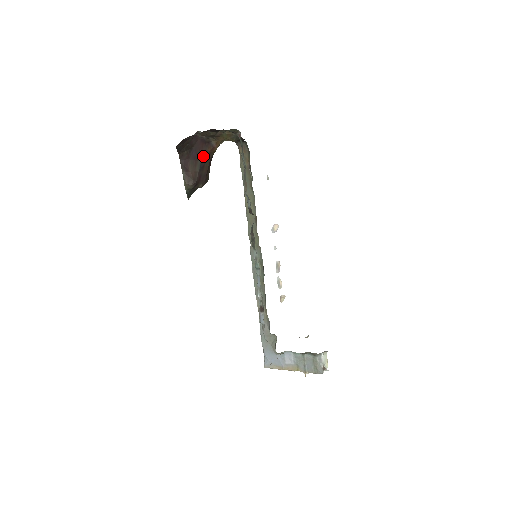
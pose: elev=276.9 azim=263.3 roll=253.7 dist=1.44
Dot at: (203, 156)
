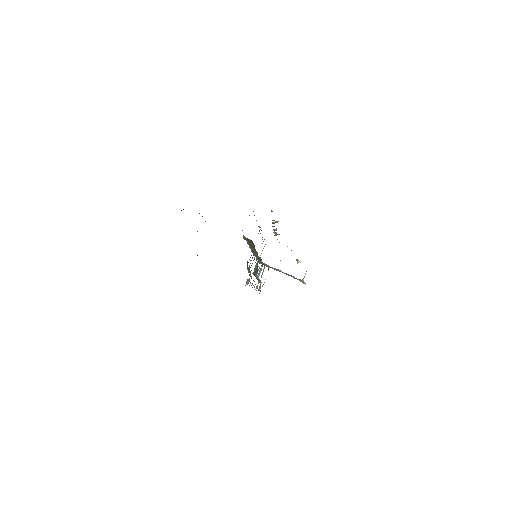
Dot at: occluded
